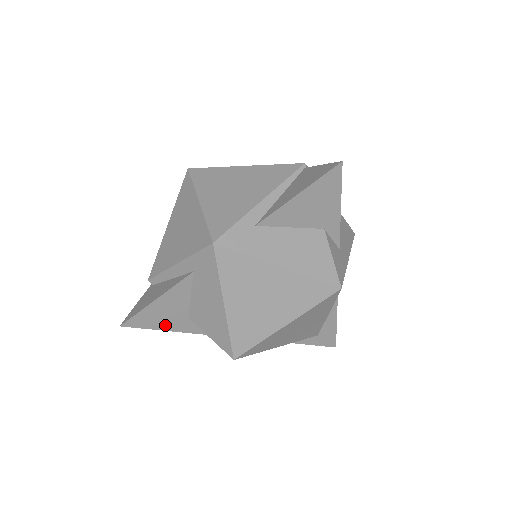
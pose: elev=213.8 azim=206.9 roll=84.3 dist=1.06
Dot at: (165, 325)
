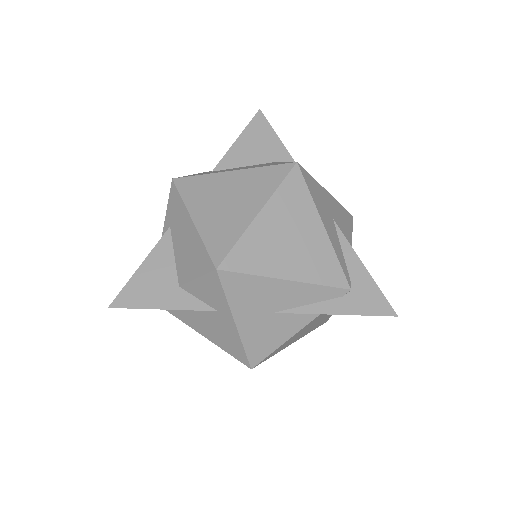
Dot at: (156, 301)
